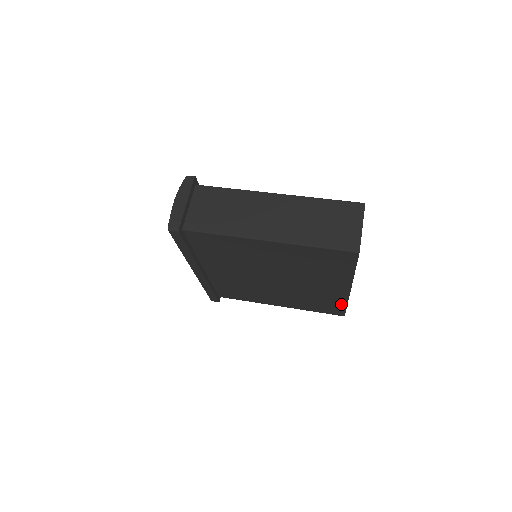
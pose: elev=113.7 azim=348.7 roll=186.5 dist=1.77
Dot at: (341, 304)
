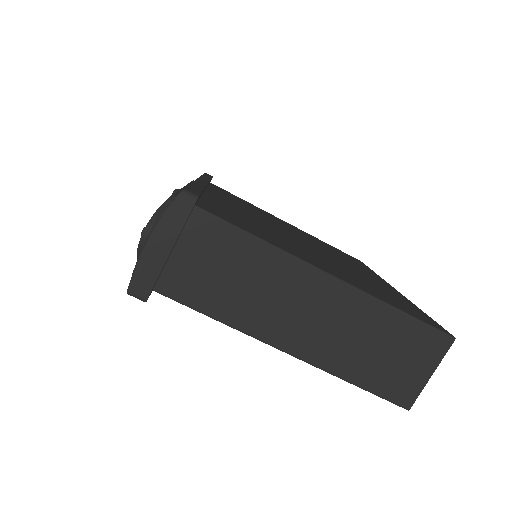
Dot at: occluded
